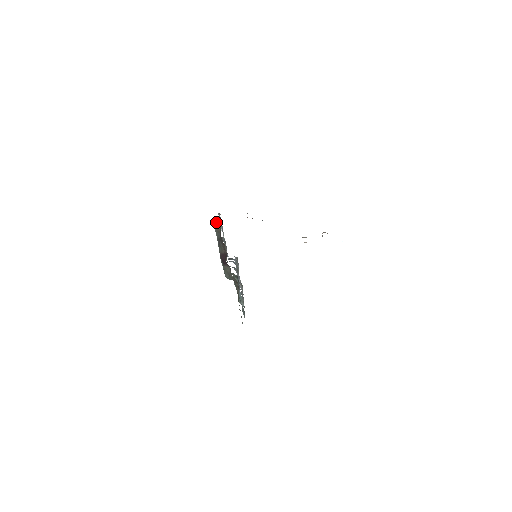
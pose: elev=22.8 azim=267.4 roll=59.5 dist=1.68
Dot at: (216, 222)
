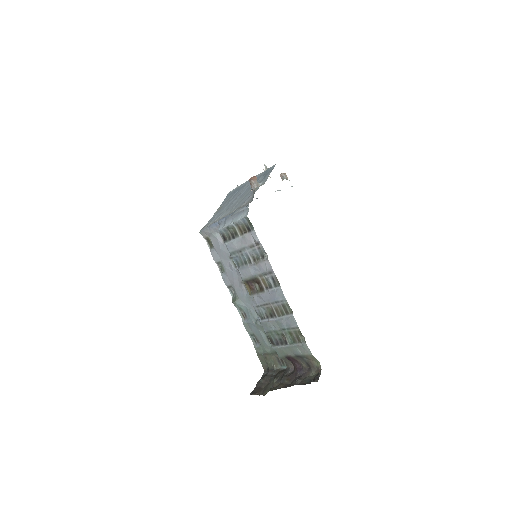
Dot at: (313, 357)
